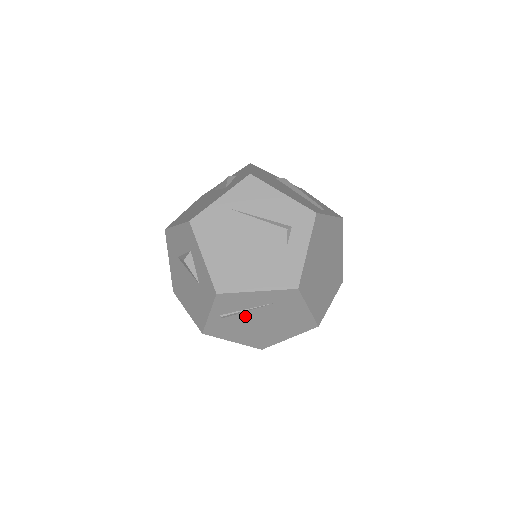
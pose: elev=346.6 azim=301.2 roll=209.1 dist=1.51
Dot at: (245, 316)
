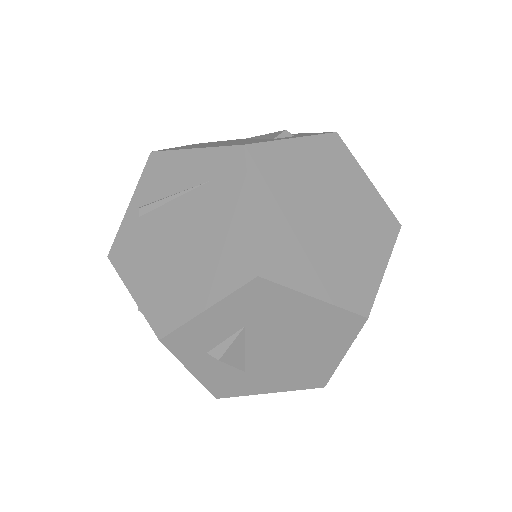
Dot at: (165, 216)
